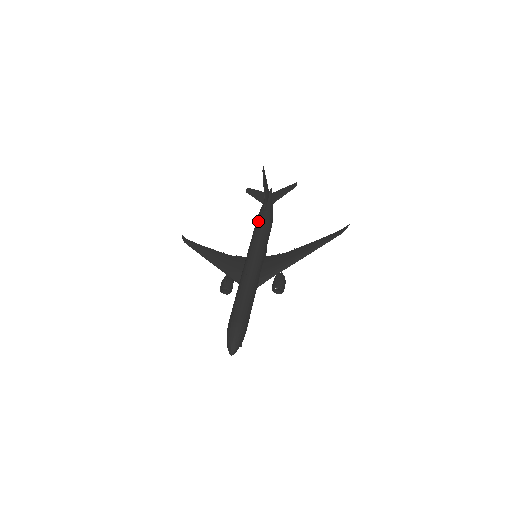
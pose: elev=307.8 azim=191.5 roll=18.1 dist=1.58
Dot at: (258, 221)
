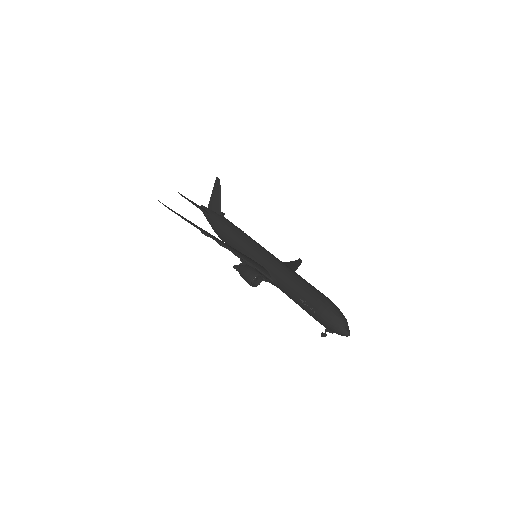
Dot at: (233, 225)
